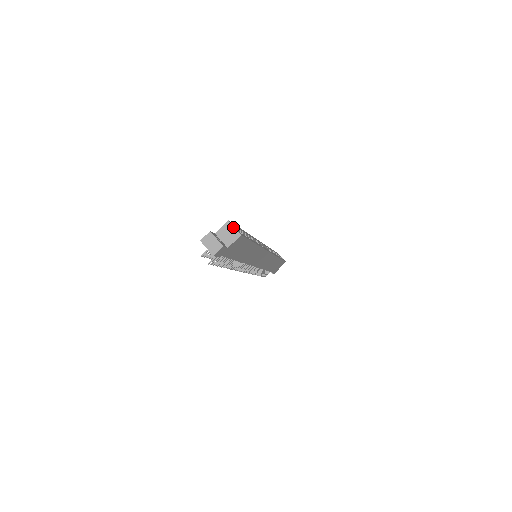
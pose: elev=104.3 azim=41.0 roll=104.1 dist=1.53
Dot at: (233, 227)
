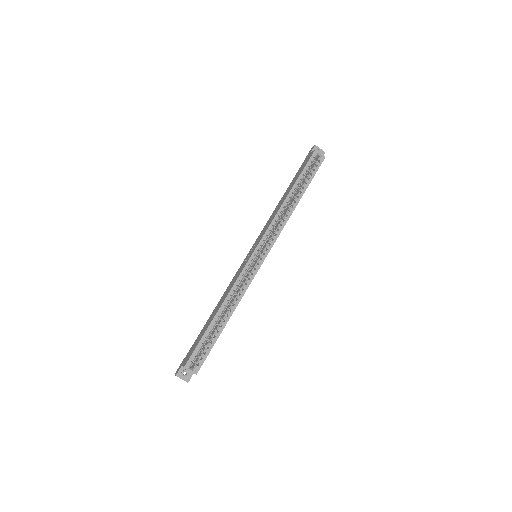
Dot at: (189, 370)
